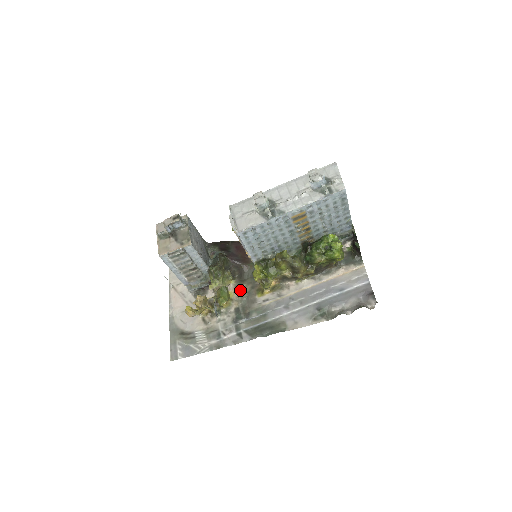
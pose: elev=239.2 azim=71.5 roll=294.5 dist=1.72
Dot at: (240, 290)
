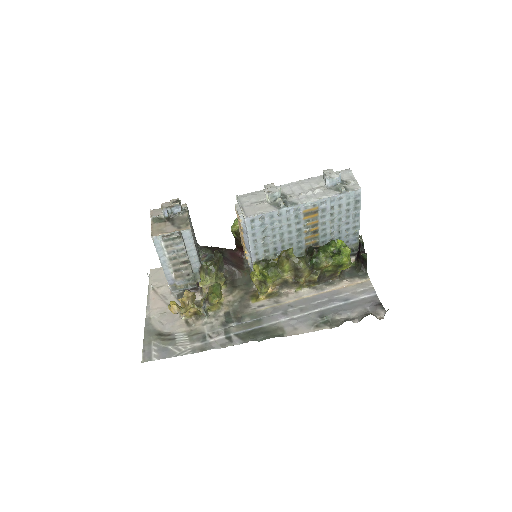
Dot at: (232, 295)
